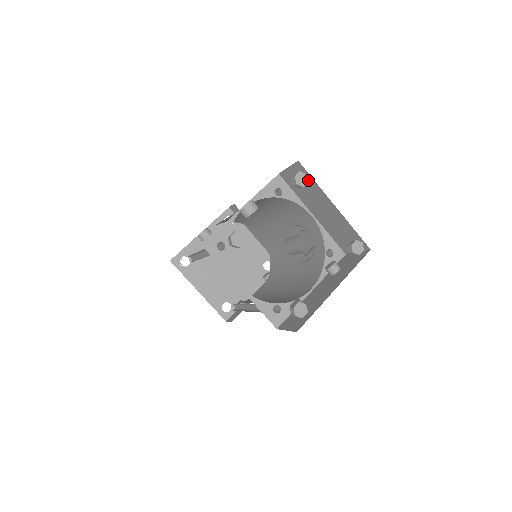
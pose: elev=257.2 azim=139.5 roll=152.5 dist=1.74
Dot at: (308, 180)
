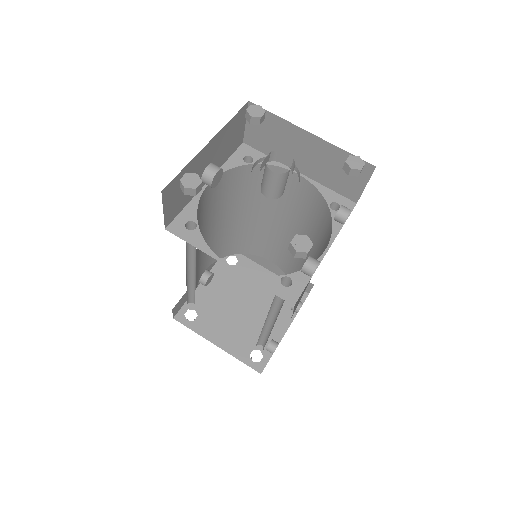
Dot at: (270, 121)
